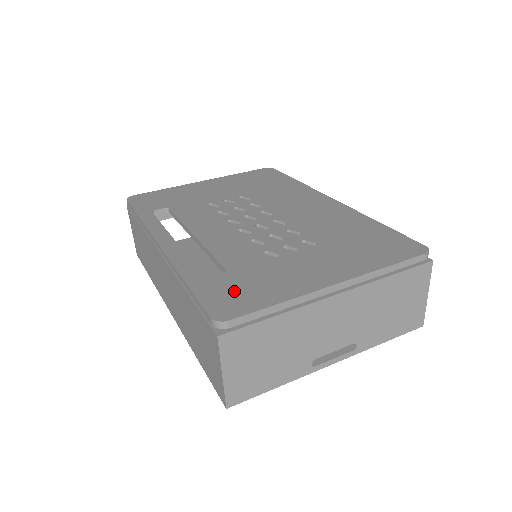
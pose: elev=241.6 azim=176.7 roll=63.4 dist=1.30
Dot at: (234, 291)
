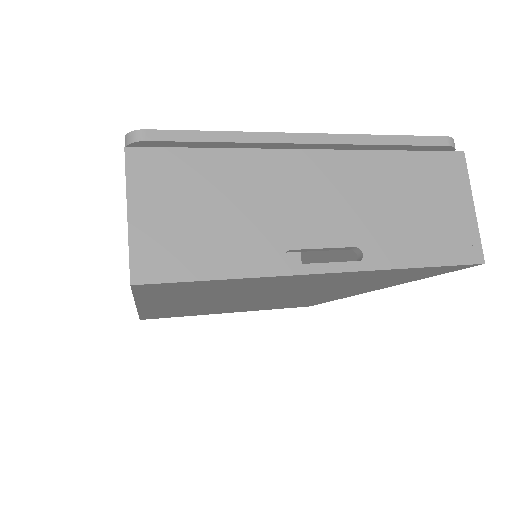
Dot at: occluded
